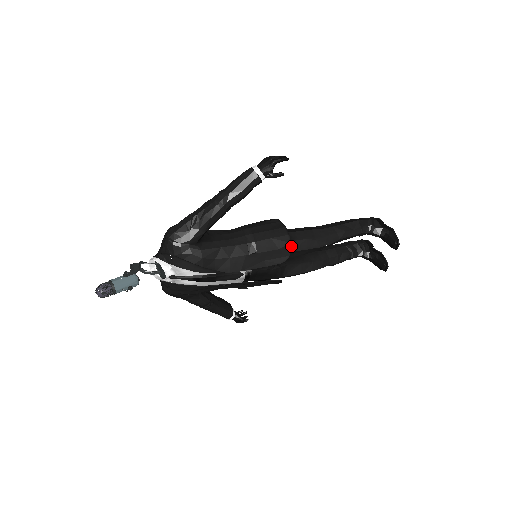
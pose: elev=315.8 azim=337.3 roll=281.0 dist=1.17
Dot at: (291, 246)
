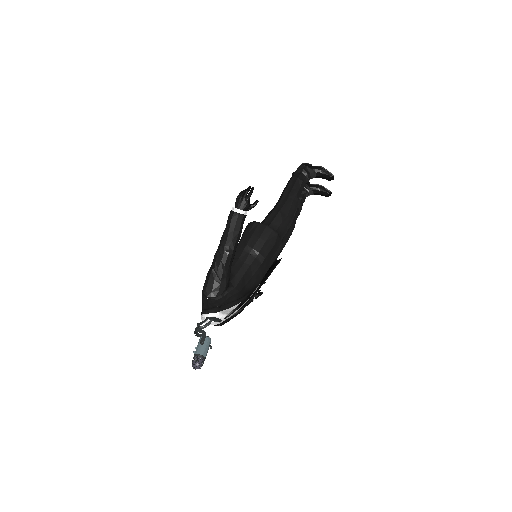
Dot at: occluded
